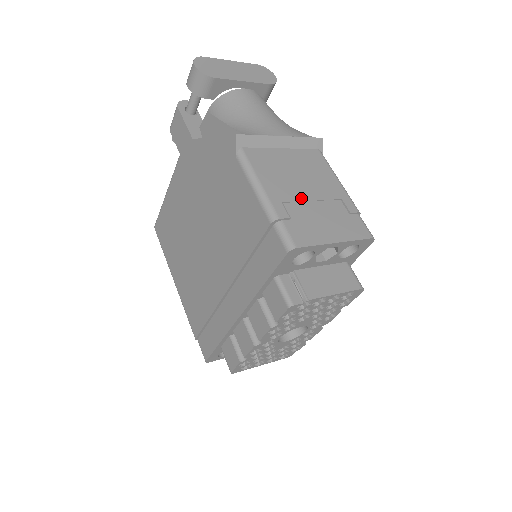
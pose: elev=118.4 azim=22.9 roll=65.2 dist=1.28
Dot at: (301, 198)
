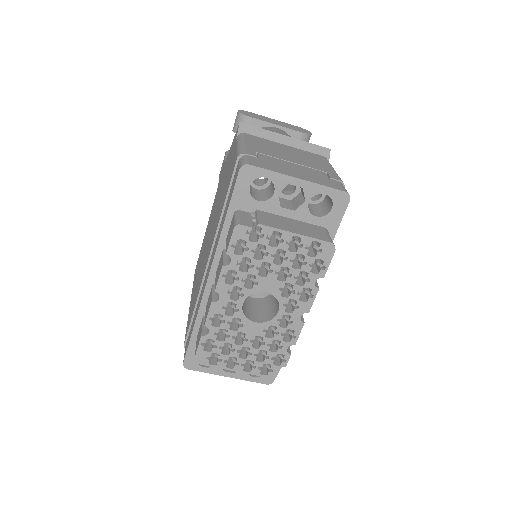
Dot at: (280, 158)
